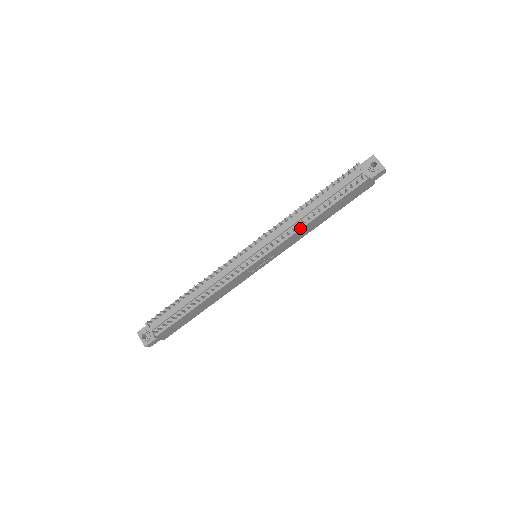
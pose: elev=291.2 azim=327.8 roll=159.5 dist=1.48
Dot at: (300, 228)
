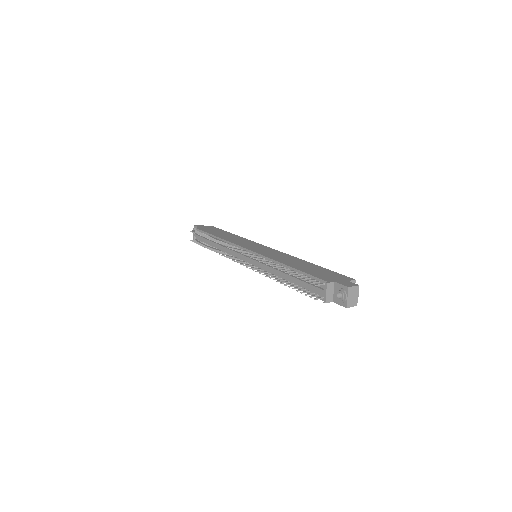
Dot at: occluded
